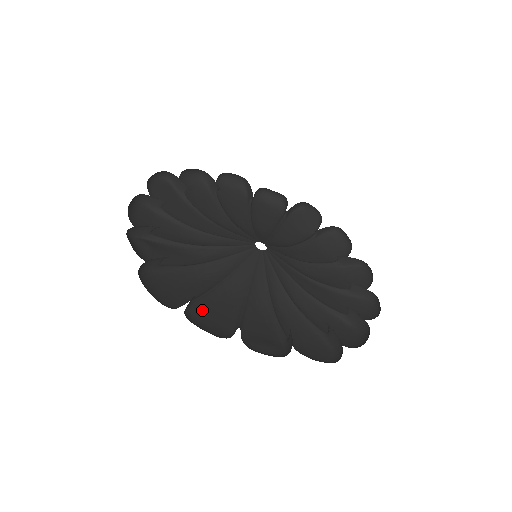
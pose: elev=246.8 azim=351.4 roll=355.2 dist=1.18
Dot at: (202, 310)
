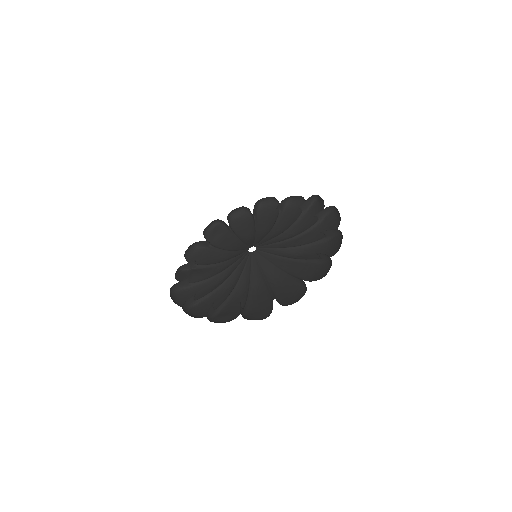
Dot at: (205, 303)
